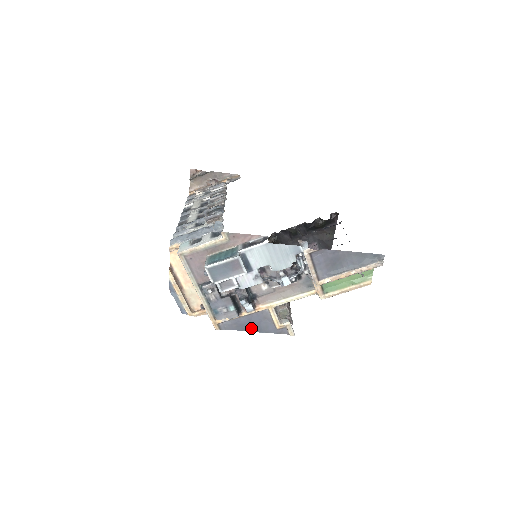
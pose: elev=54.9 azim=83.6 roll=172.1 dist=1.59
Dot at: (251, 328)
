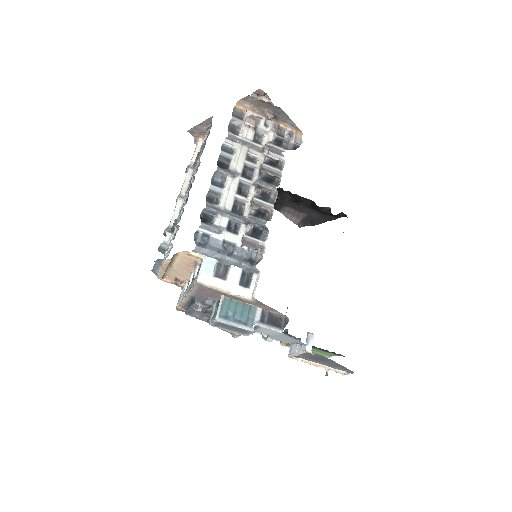
Dot at: (207, 321)
